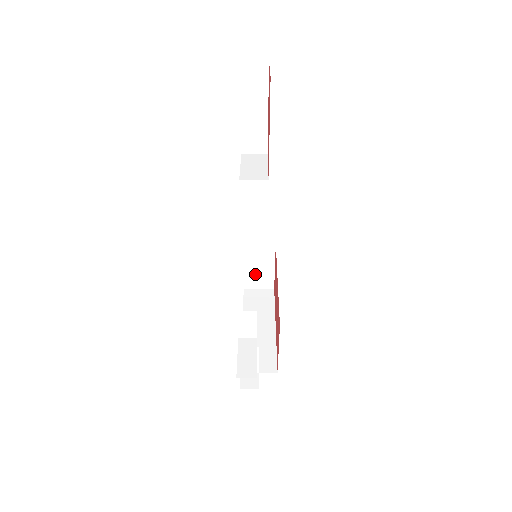
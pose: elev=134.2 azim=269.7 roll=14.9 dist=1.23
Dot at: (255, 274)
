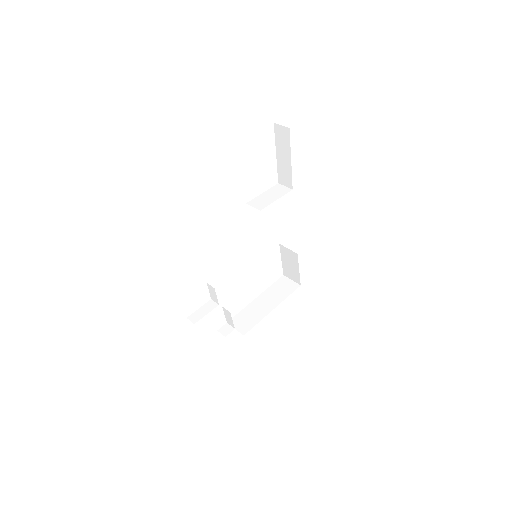
Dot at: (289, 268)
